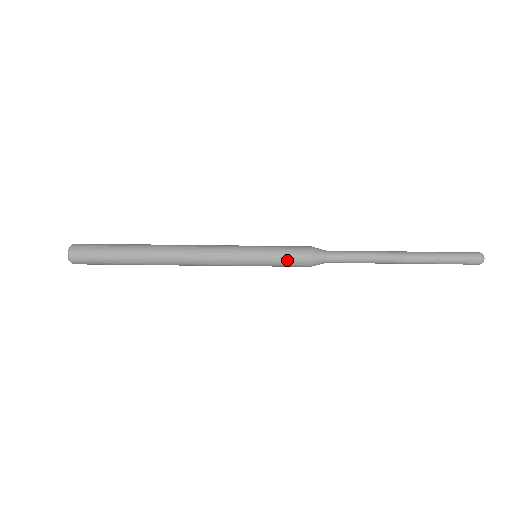
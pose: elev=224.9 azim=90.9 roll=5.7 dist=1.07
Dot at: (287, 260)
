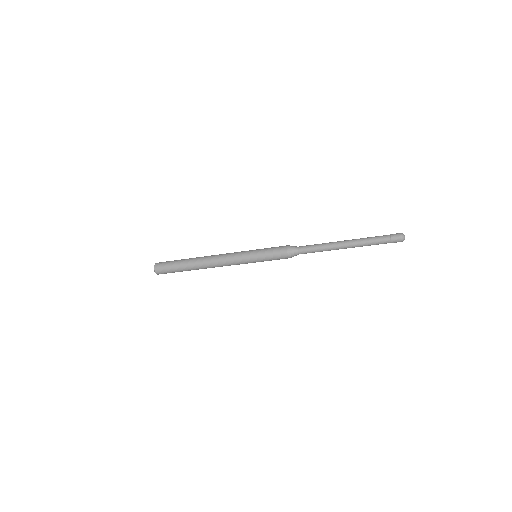
Dot at: occluded
